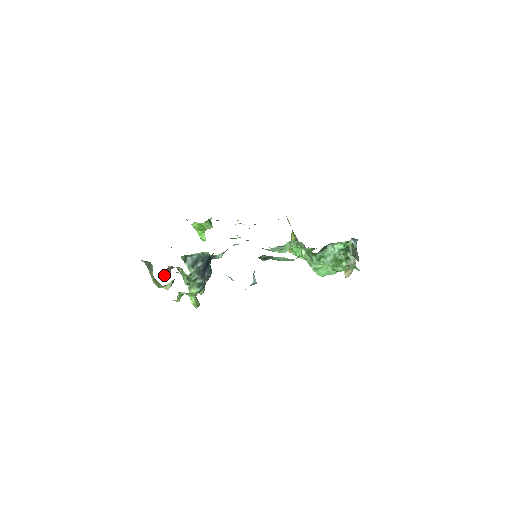
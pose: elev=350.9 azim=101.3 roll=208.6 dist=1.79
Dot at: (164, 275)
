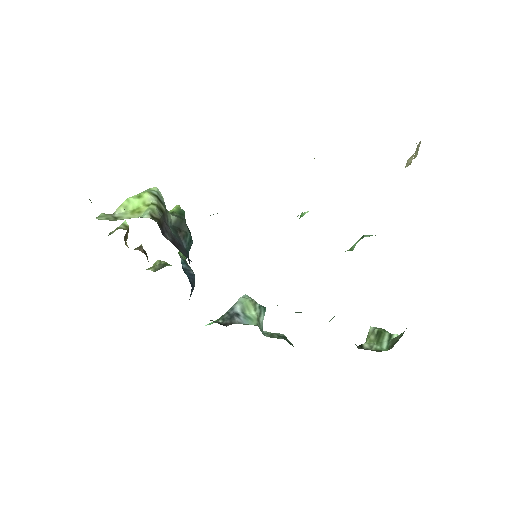
Dot at: (125, 241)
